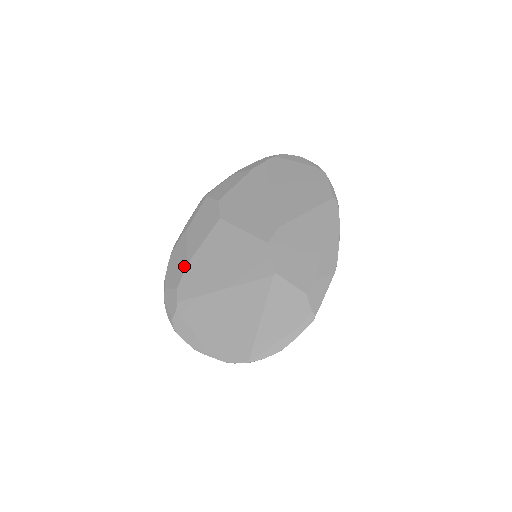
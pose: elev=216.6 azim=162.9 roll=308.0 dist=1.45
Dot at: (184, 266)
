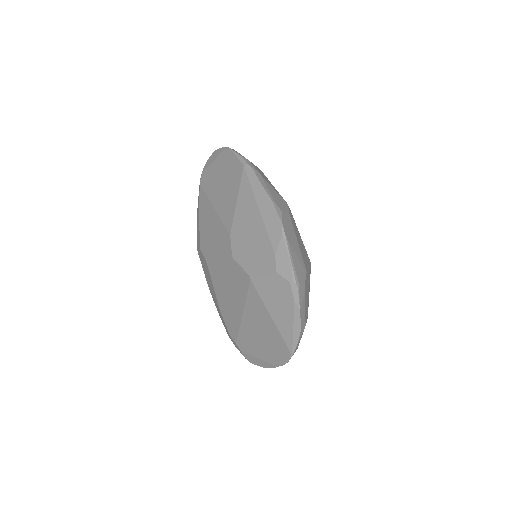
Dot at: (221, 315)
